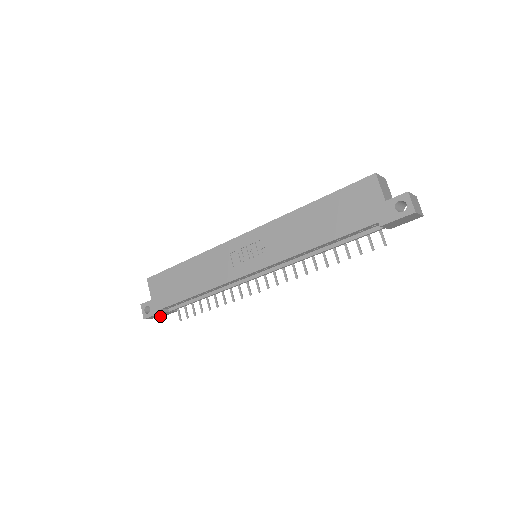
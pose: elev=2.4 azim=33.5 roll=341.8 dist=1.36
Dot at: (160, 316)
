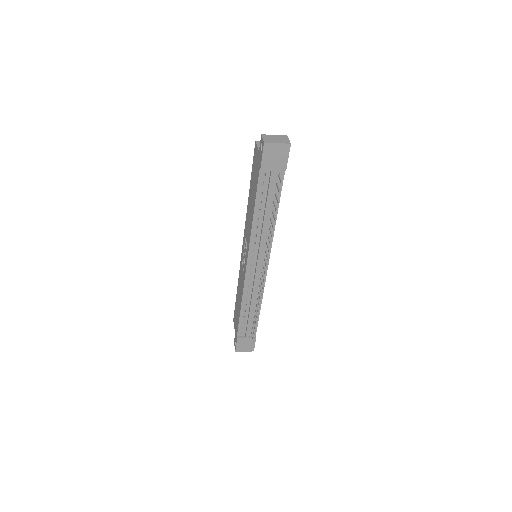
Dot at: (249, 348)
